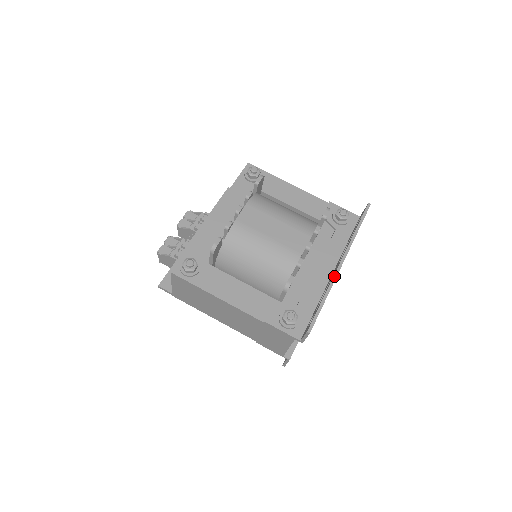
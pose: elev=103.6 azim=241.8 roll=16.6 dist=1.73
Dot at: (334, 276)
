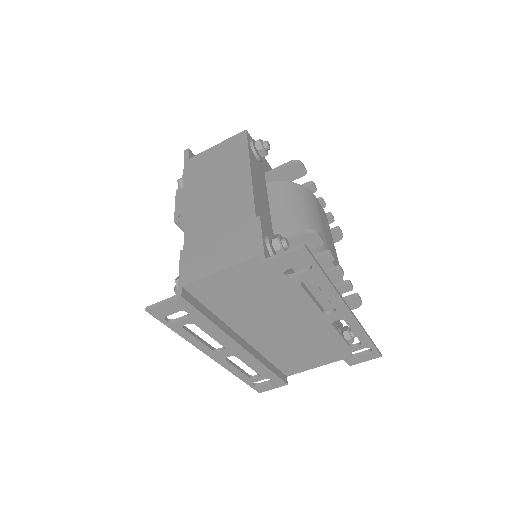
Dot at: occluded
